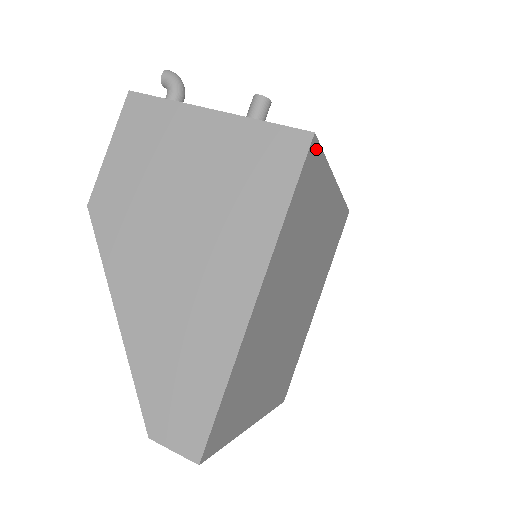
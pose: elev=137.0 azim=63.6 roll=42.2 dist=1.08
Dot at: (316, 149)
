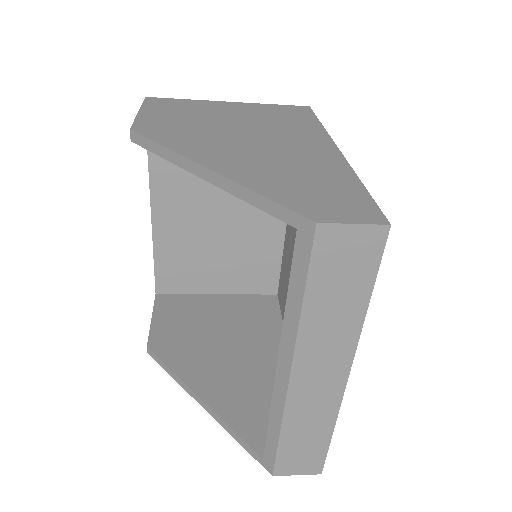
Dot at: occluded
